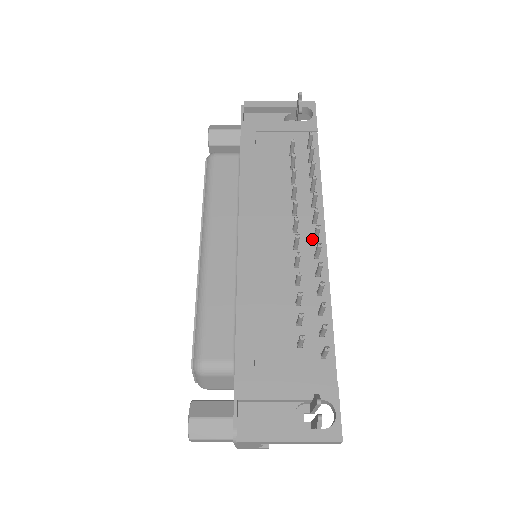
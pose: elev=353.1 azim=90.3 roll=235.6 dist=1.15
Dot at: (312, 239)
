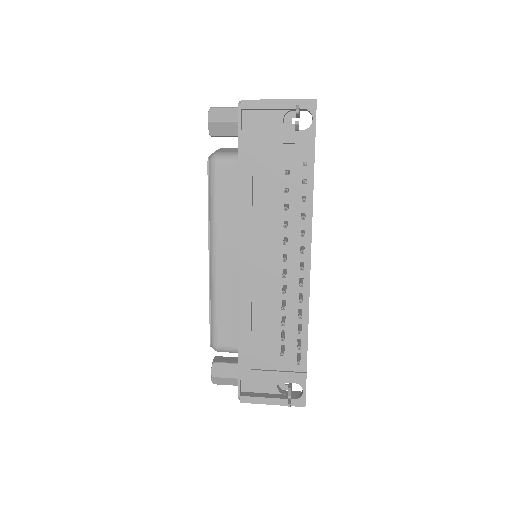
Dot at: (299, 264)
